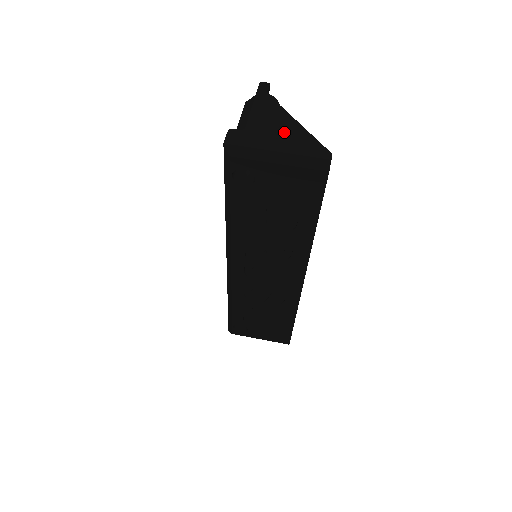
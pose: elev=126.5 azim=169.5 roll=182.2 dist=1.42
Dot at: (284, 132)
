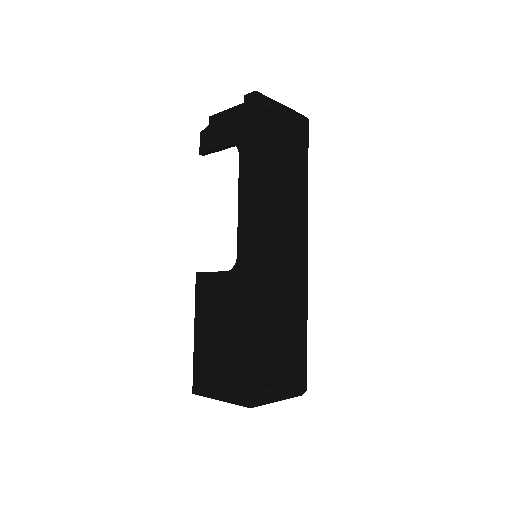
Dot at: occluded
